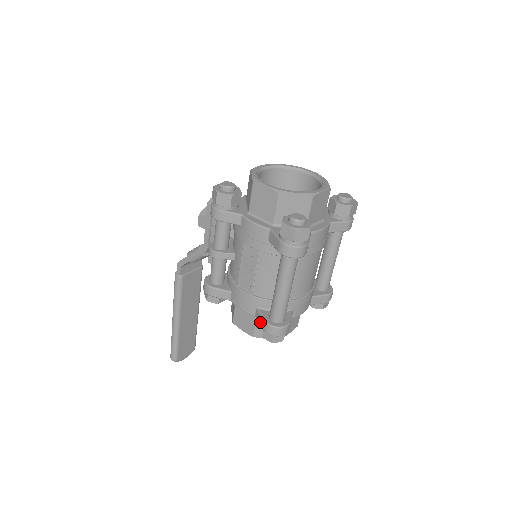
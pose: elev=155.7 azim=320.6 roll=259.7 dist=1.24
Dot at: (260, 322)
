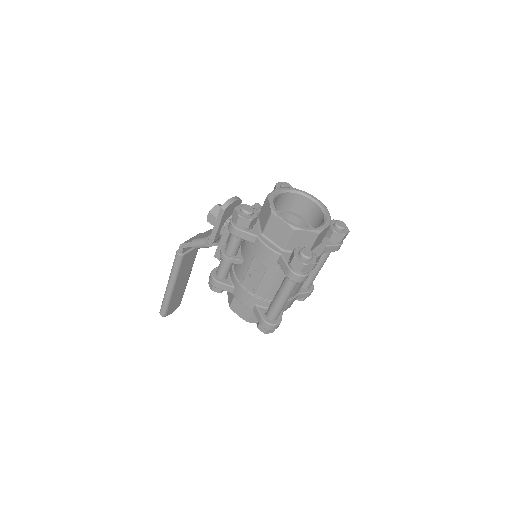
Dot at: (257, 317)
